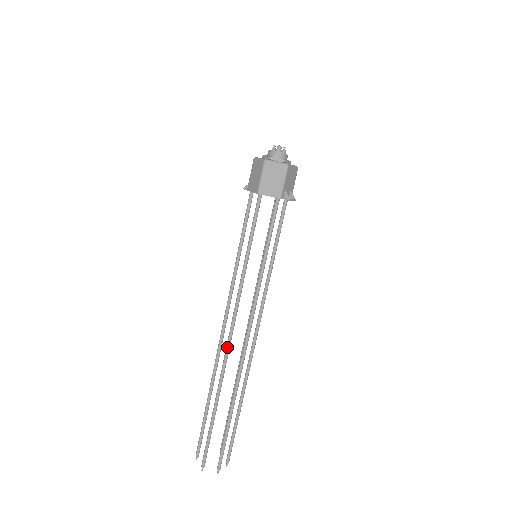
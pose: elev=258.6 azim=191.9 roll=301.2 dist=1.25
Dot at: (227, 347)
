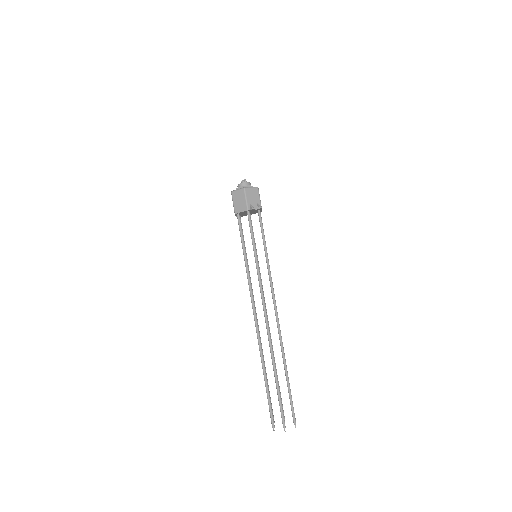
Dot at: (255, 325)
